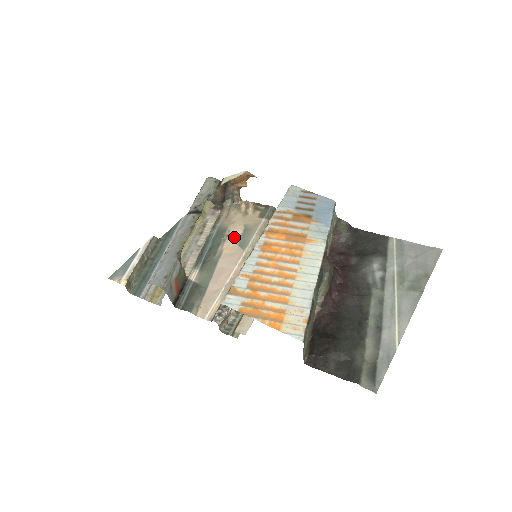
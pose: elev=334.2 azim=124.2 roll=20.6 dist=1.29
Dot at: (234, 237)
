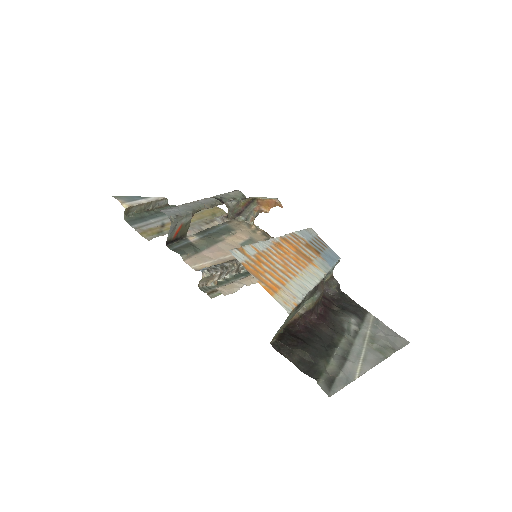
Dot at: (239, 238)
